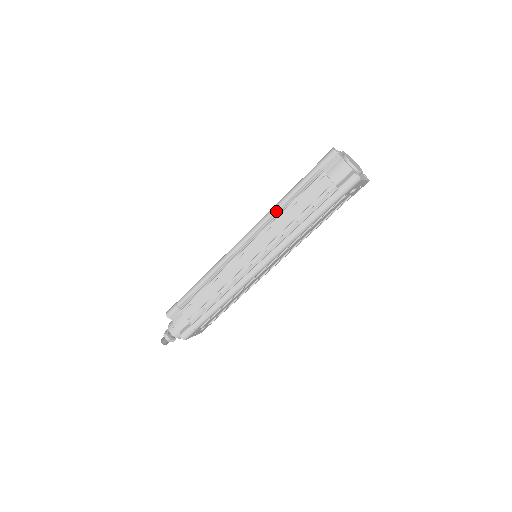
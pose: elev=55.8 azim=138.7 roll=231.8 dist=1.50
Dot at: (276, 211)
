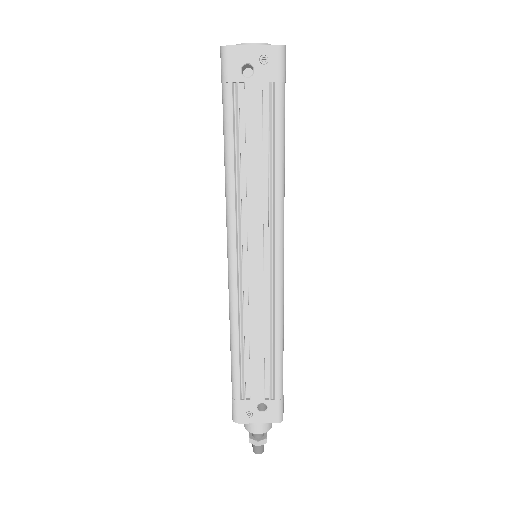
Dot at: occluded
